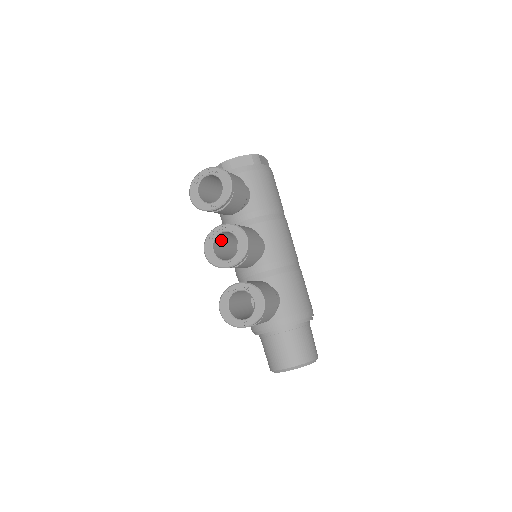
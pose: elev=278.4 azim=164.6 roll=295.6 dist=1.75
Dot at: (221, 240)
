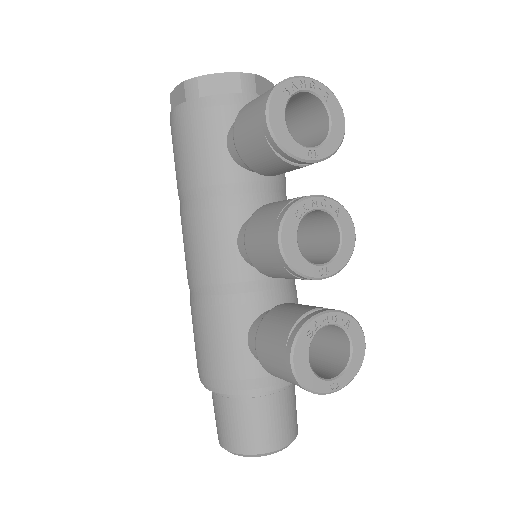
Dot at: occluded
